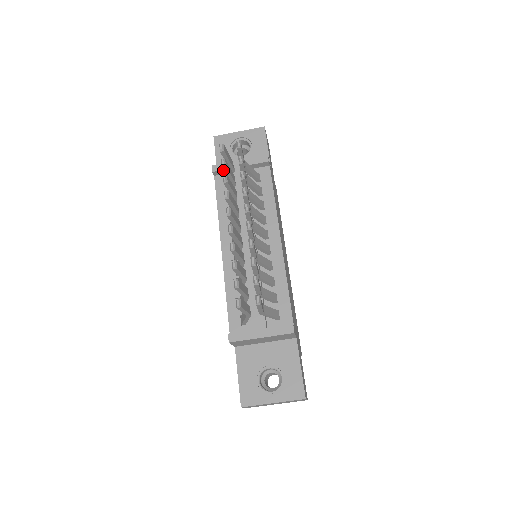
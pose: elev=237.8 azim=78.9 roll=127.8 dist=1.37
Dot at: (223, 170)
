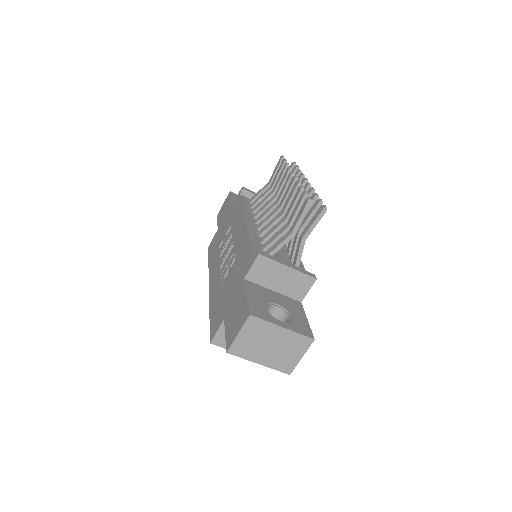
Dot at: (281, 166)
